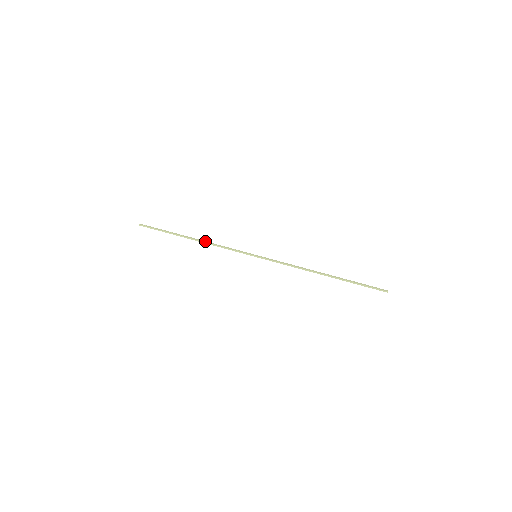
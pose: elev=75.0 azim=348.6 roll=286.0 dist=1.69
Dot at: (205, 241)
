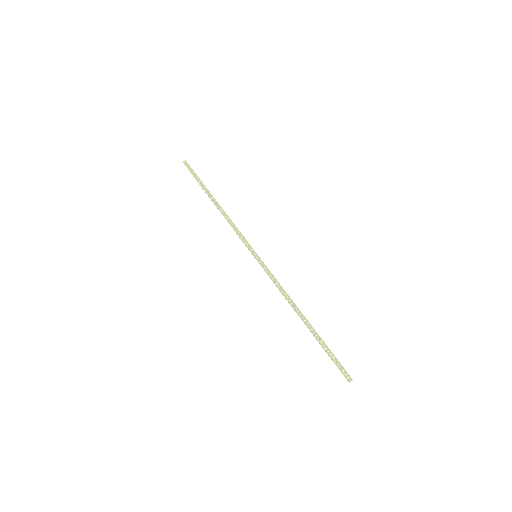
Dot at: (223, 211)
